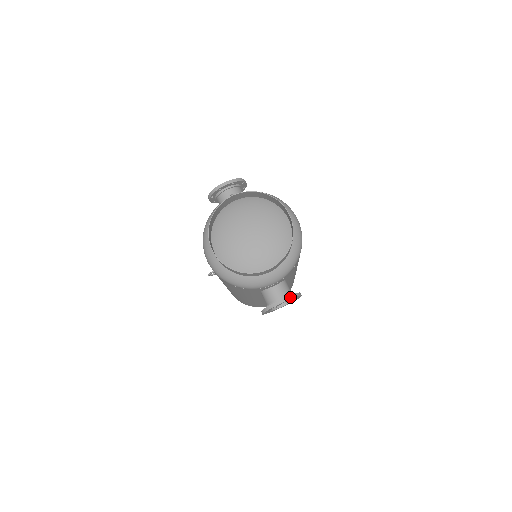
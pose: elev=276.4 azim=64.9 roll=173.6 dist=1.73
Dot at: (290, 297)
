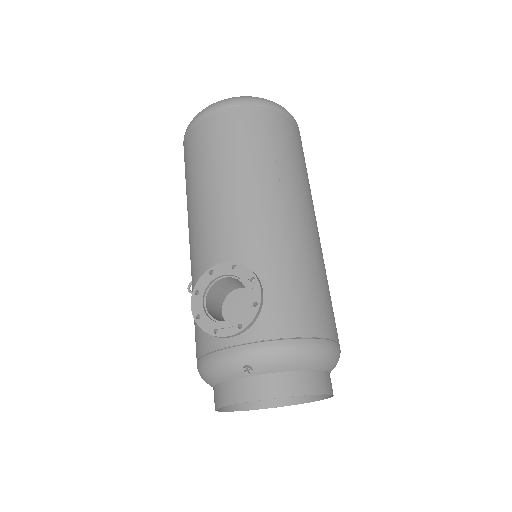
Dot at: occluded
